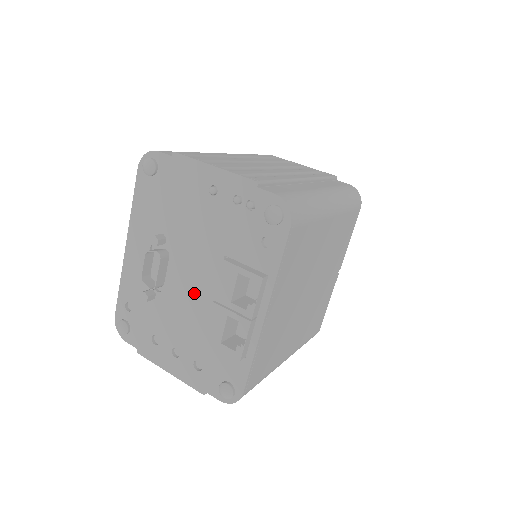
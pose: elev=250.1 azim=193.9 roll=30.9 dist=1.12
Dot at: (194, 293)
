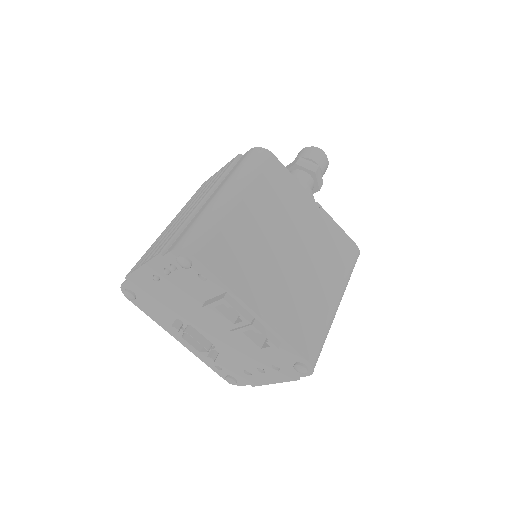
Dot at: (223, 334)
